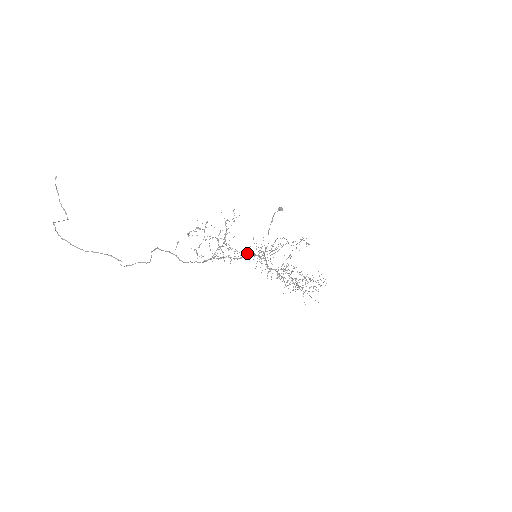
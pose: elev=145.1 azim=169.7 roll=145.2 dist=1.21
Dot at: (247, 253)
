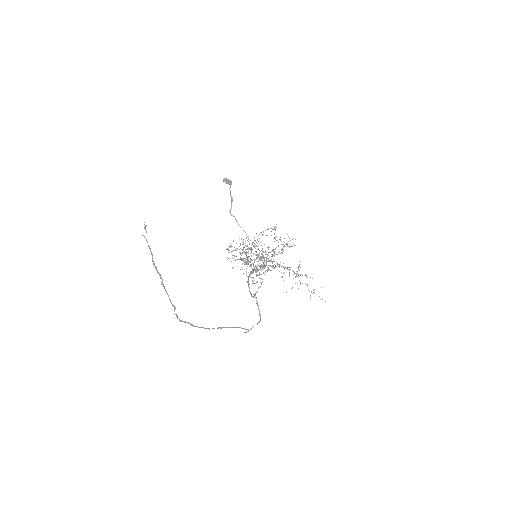
Dot at: (276, 266)
